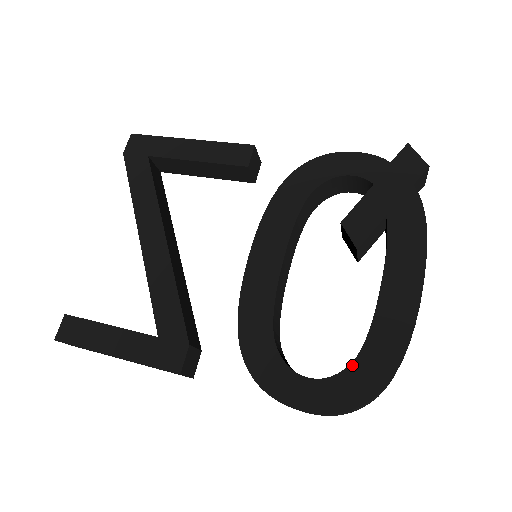
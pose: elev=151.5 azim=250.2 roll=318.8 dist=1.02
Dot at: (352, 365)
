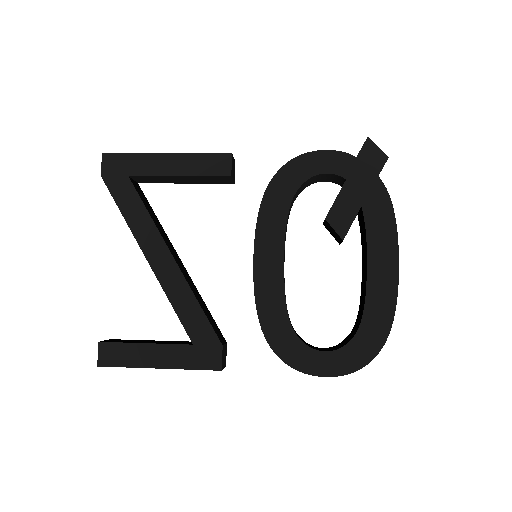
Dot at: (356, 335)
